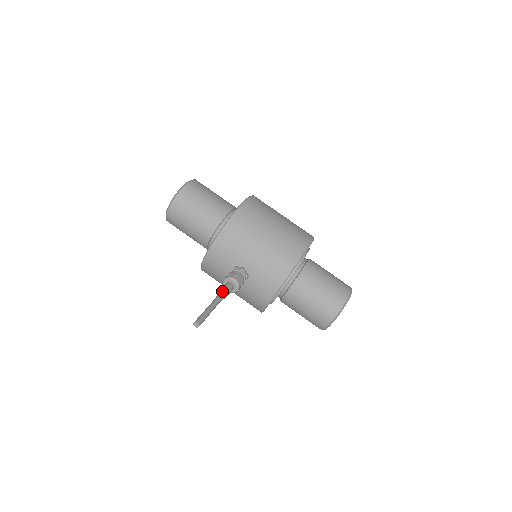
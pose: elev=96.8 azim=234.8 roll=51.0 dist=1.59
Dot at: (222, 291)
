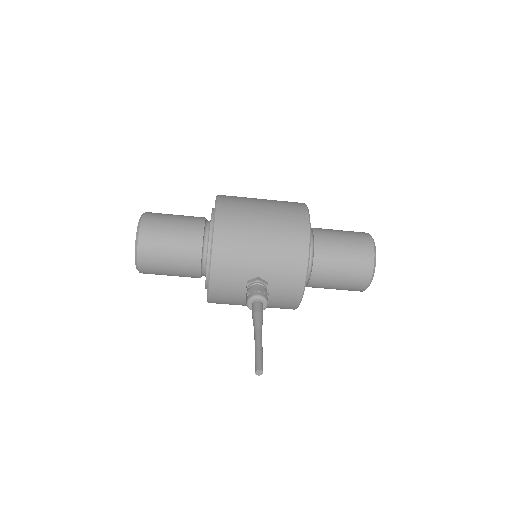
Dot at: (256, 317)
